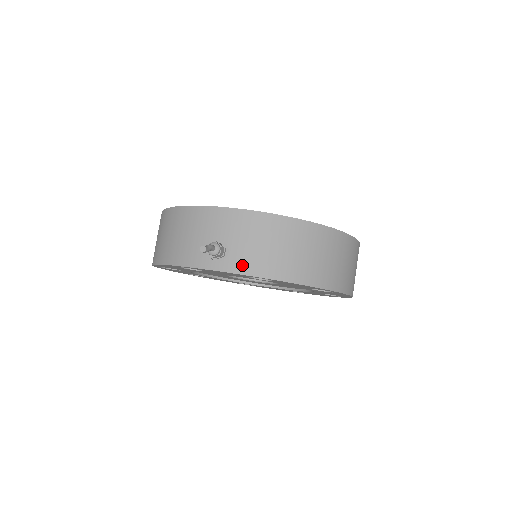
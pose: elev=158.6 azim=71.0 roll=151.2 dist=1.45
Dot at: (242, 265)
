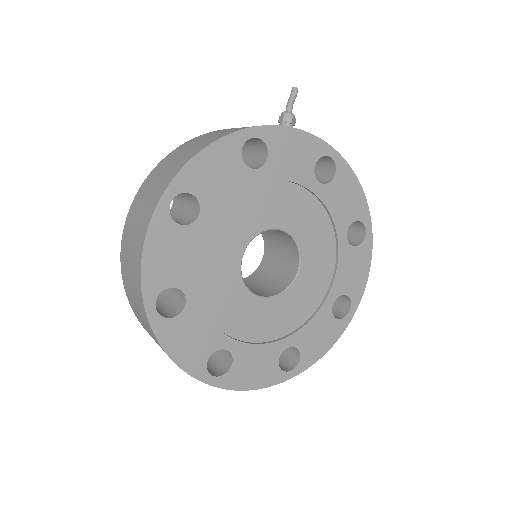
Dot at: occluded
